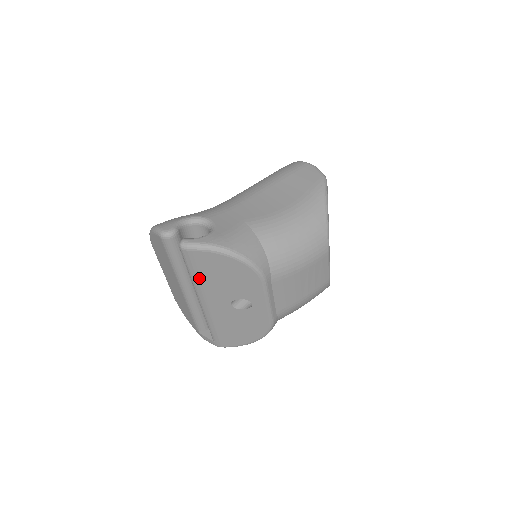
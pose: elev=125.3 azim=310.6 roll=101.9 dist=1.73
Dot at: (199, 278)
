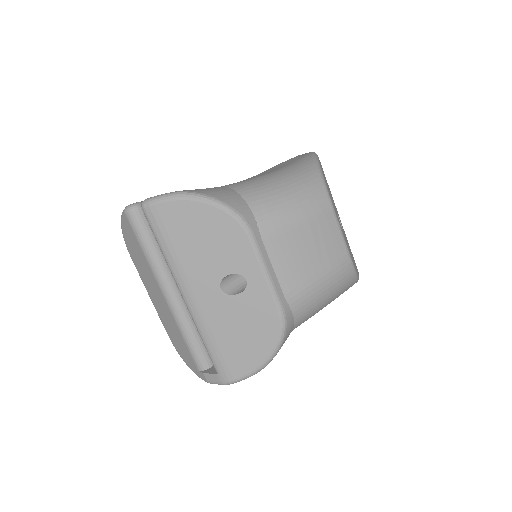
Dot at: (172, 250)
